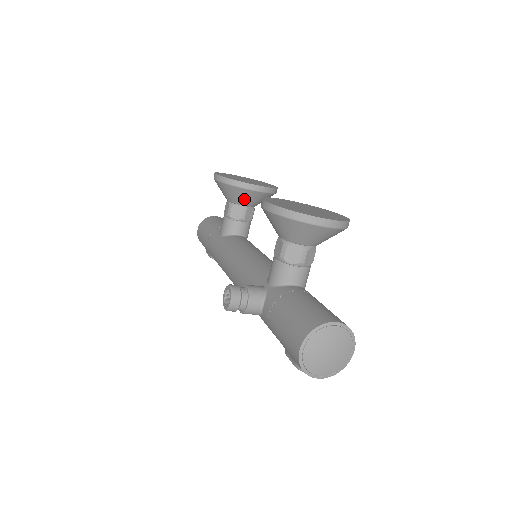
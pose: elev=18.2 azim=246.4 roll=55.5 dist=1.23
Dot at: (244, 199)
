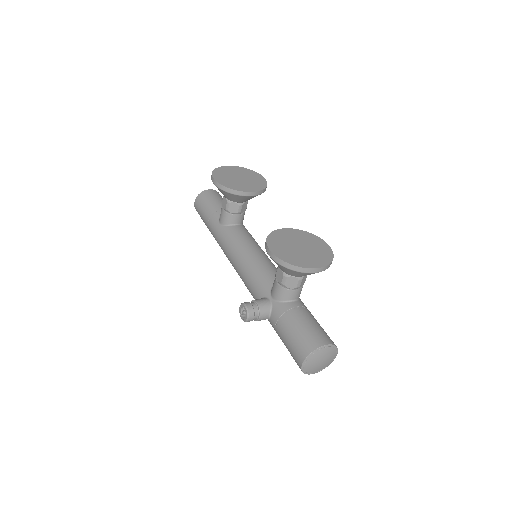
Dot at: (240, 200)
